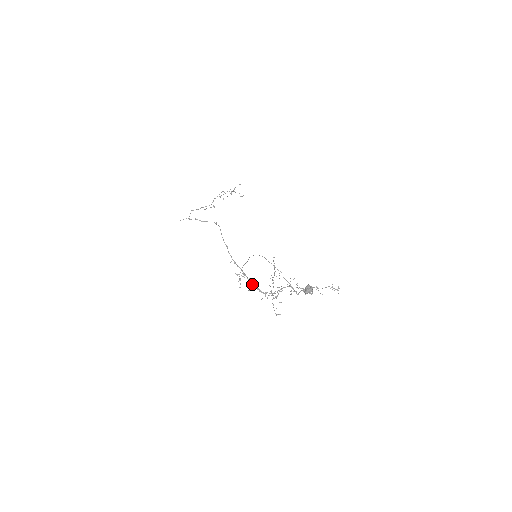
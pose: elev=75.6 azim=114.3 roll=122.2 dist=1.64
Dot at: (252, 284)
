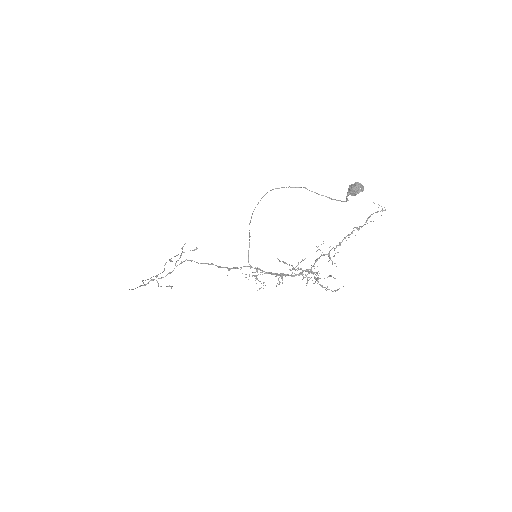
Dot at: occluded
